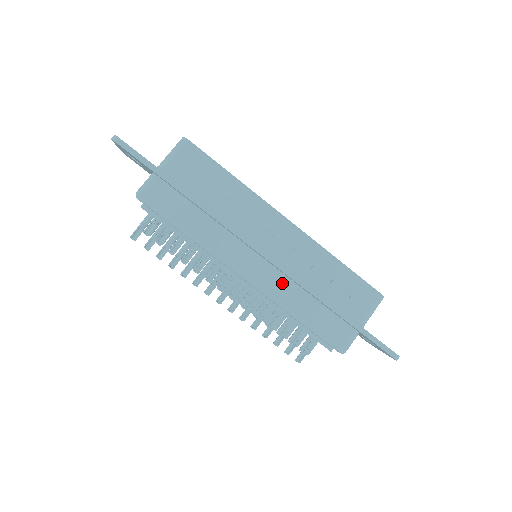
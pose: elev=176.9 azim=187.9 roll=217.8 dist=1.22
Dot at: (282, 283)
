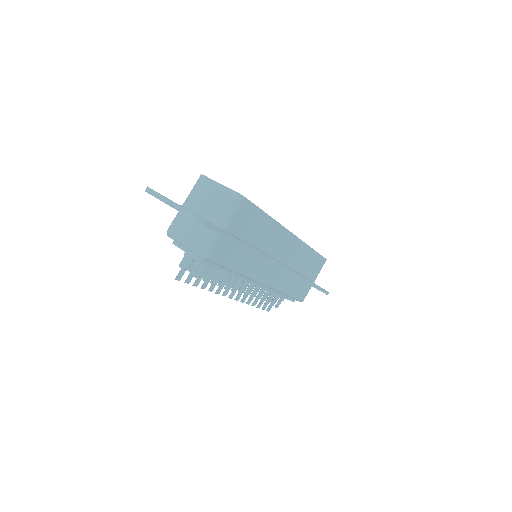
Dot at: (283, 277)
